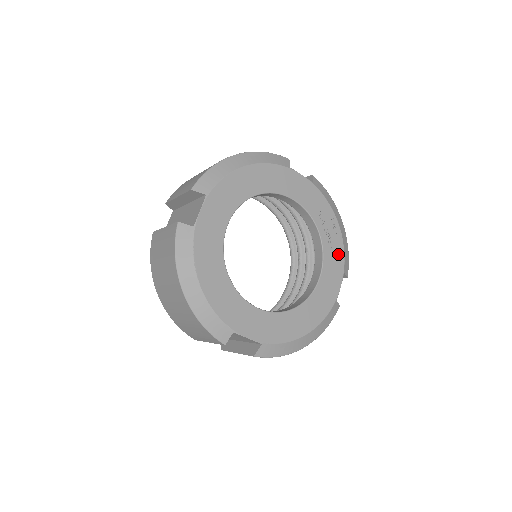
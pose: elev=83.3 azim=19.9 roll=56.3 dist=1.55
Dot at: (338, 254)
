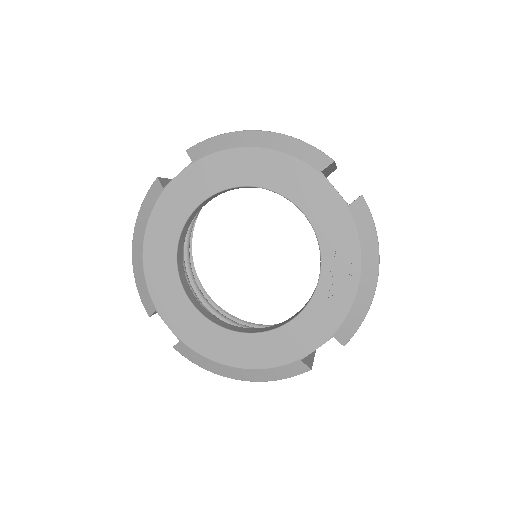
Dot at: (336, 310)
